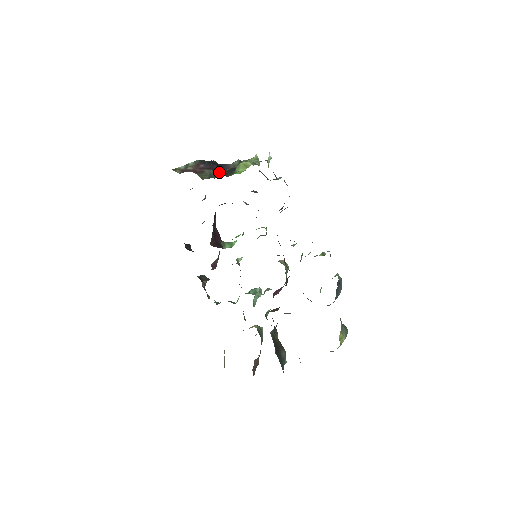
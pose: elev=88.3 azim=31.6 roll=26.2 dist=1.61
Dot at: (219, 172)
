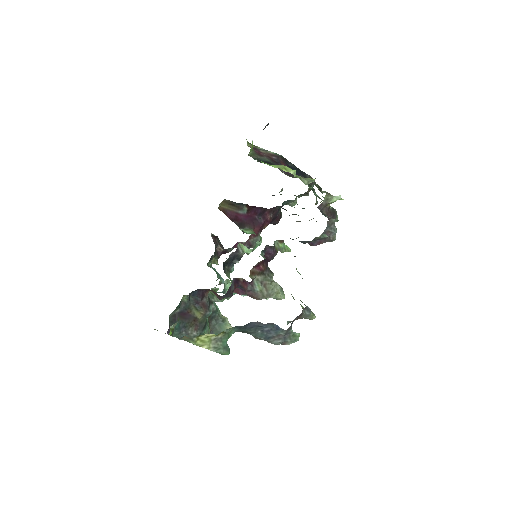
Dot at: (268, 162)
